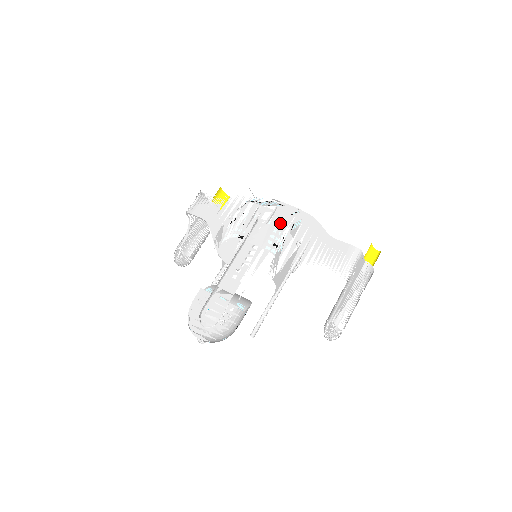
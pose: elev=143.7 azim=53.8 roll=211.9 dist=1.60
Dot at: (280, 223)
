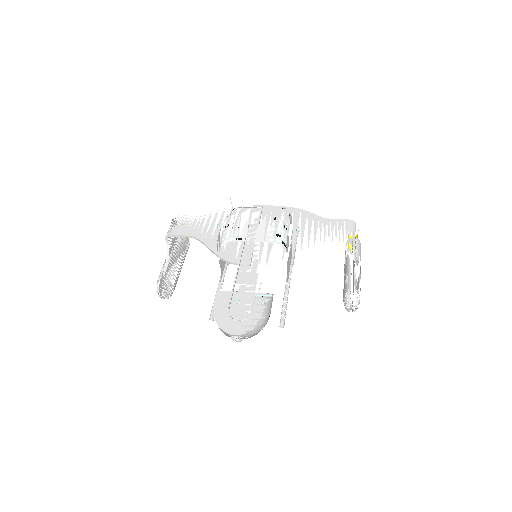
Dot at: (272, 220)
